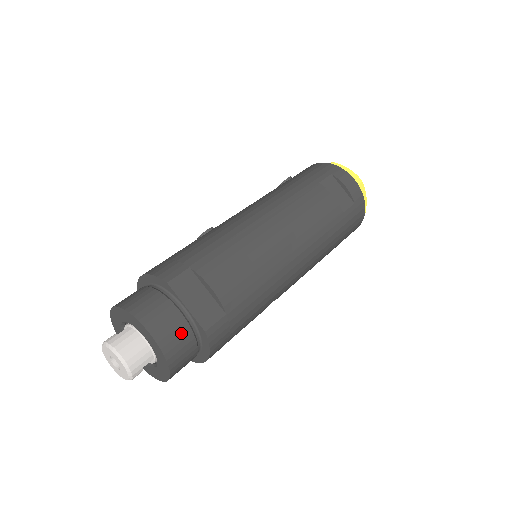
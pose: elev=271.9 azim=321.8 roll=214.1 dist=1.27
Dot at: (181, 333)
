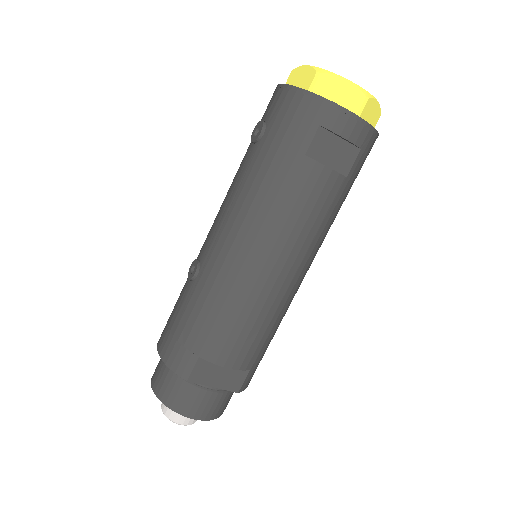
Dot at: (219, 401)
